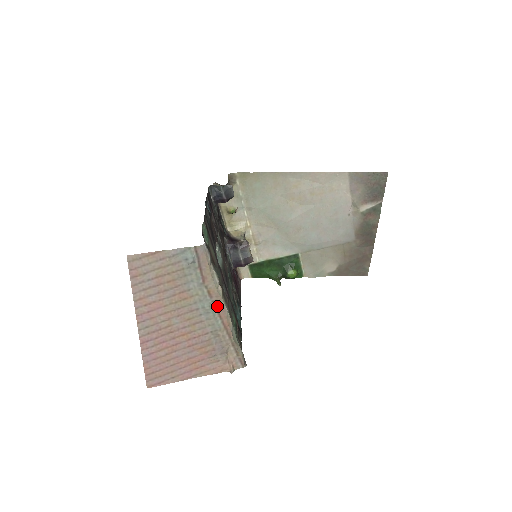
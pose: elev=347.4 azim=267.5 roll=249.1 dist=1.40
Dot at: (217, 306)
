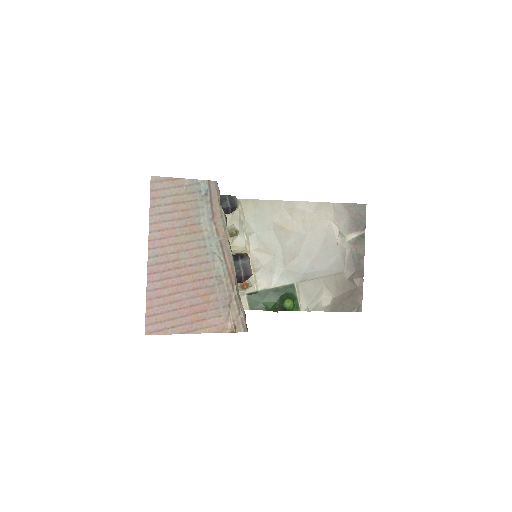
Dot at: (223, 247)
